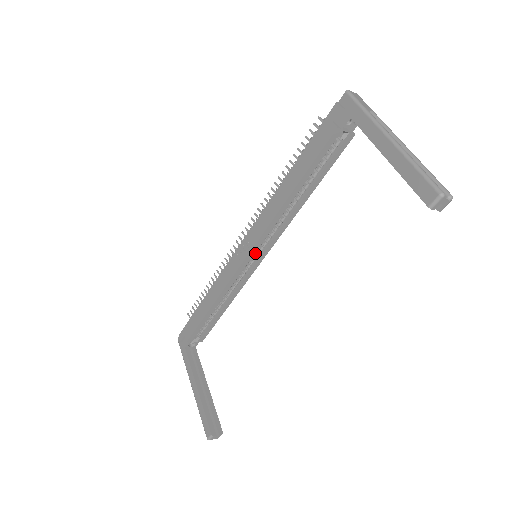
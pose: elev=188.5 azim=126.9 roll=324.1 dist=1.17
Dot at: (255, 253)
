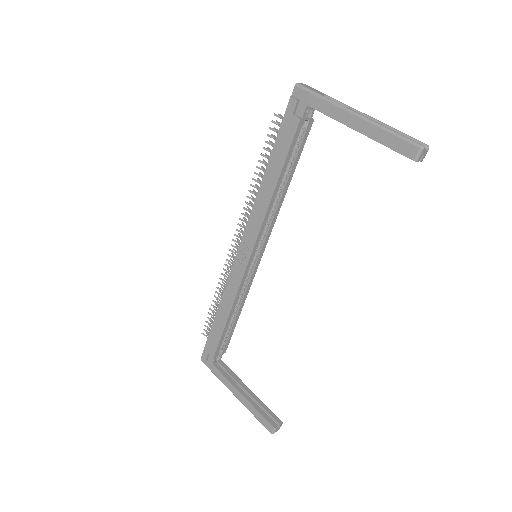
Dot at: occluded
